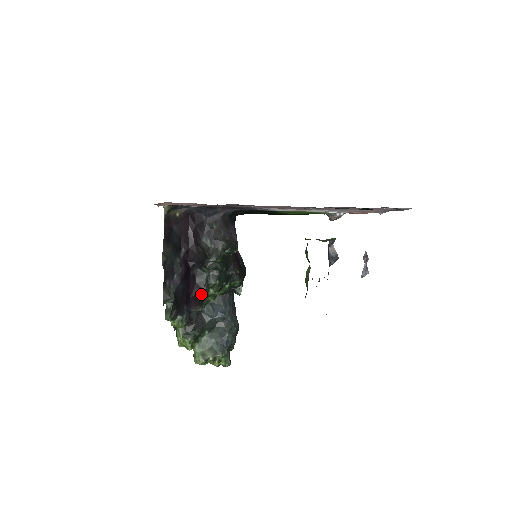
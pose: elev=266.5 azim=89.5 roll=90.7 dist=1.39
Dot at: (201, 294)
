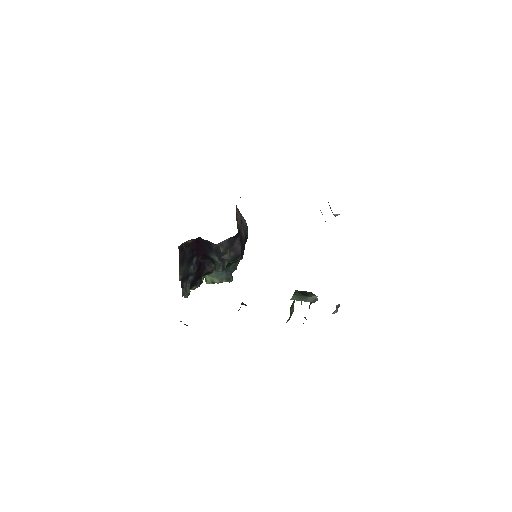
Dot at: (210, 271)
